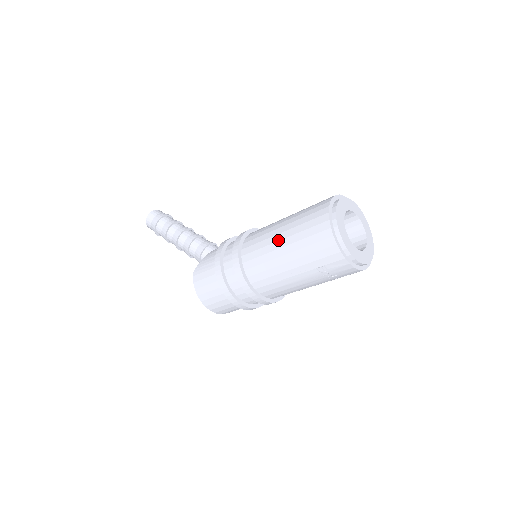
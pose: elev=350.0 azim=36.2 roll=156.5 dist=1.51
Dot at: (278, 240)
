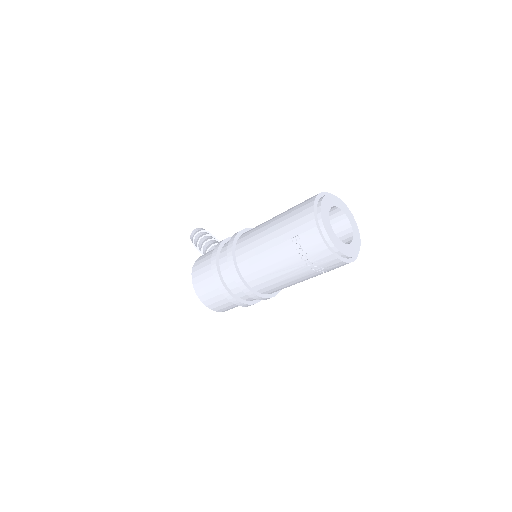
Dot at: (273, 218)
